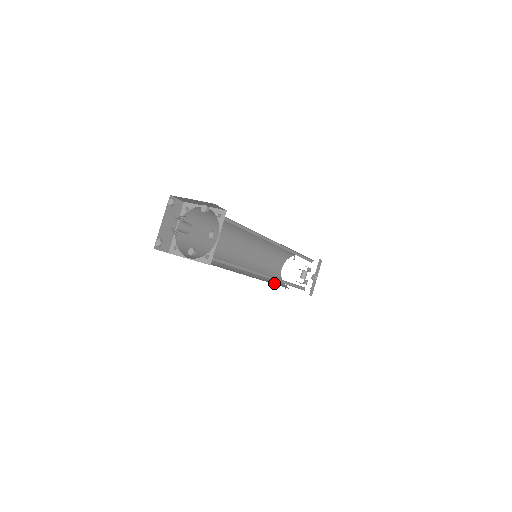
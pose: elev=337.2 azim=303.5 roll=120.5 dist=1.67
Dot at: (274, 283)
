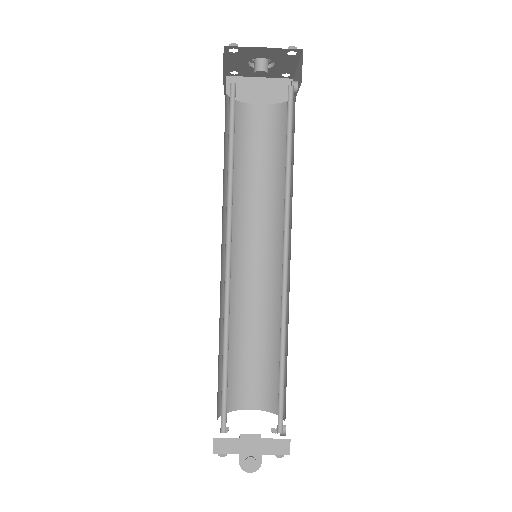
Dot at: occluded
